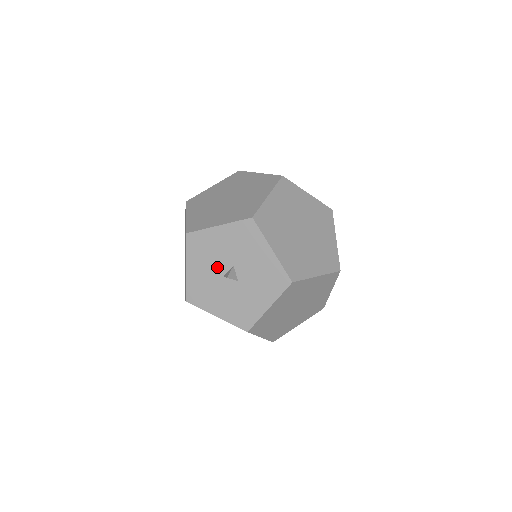
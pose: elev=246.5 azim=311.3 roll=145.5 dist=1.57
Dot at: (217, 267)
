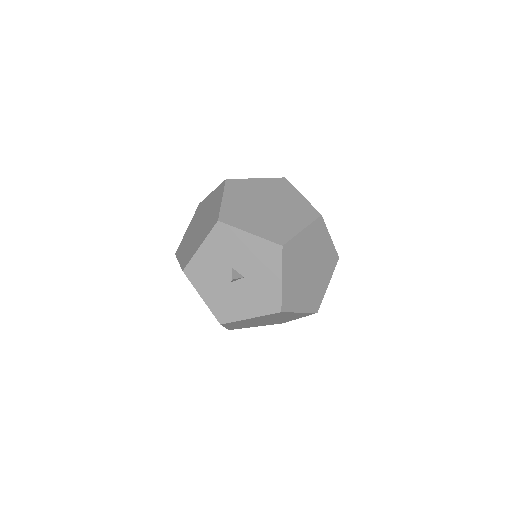
Dot at: (222, 279)
